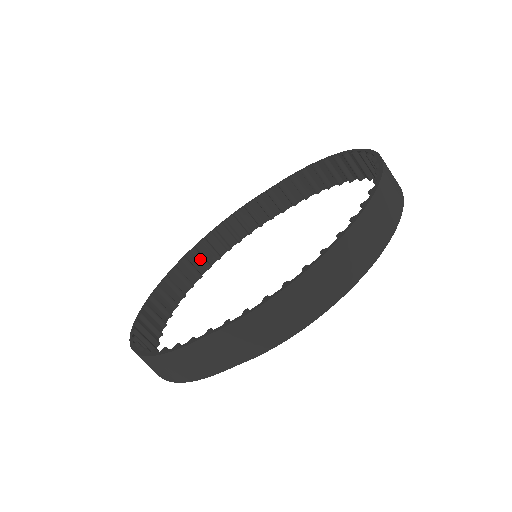
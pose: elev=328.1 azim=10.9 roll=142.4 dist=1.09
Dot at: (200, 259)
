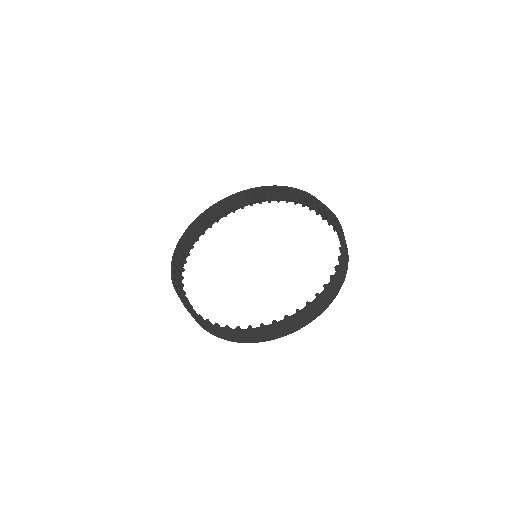
Dot at: (265, 195)
